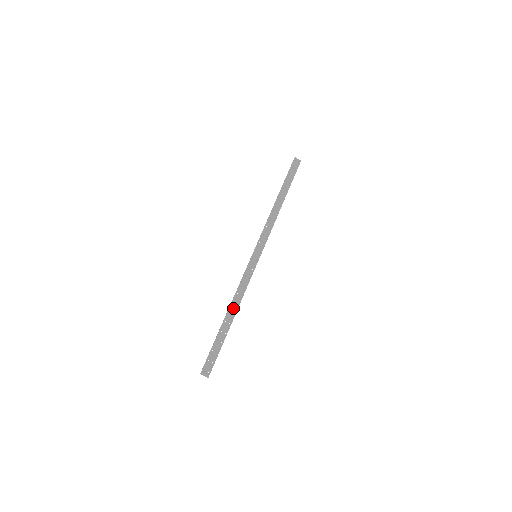
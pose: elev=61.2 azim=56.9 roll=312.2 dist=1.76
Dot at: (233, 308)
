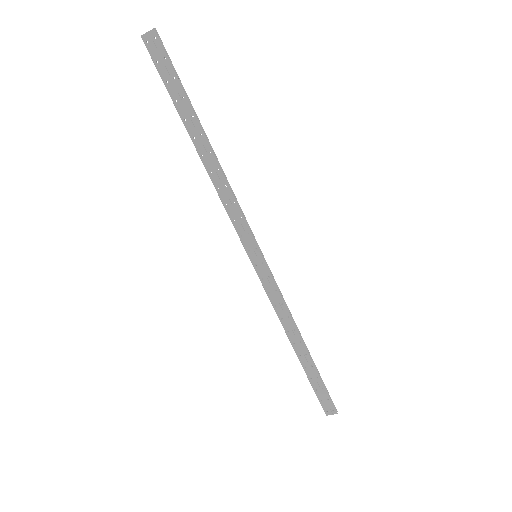
Dot at: (293, 337)
